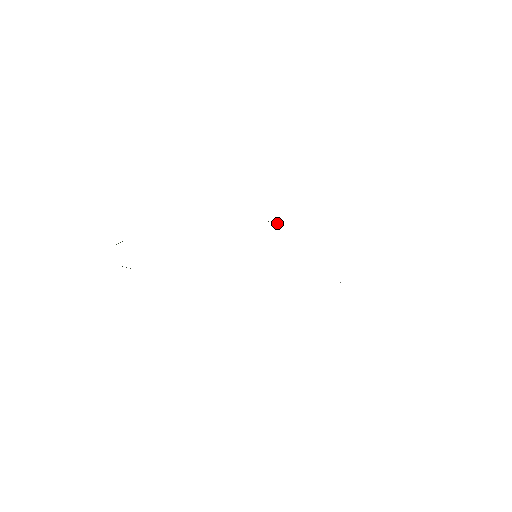
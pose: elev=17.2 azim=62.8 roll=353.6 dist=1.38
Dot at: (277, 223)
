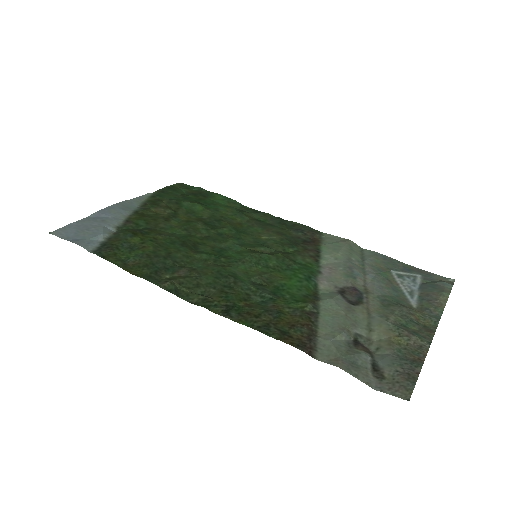
Dot at: (182, 289)
